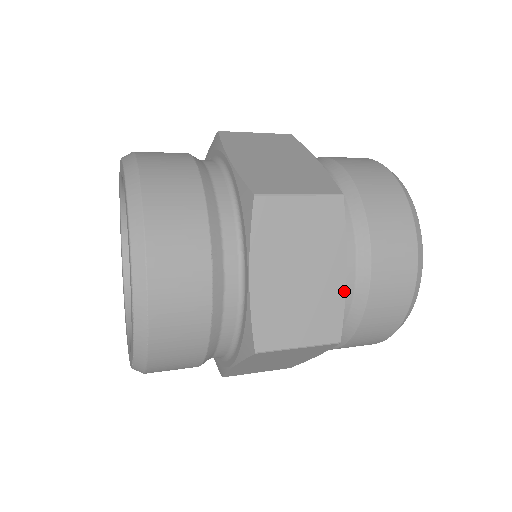
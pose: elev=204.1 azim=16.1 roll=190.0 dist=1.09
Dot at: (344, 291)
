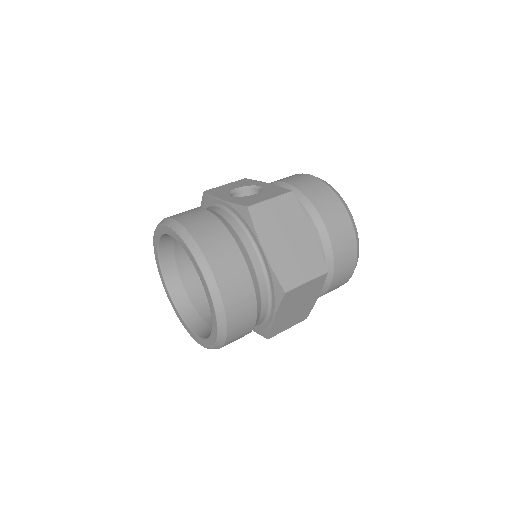
Dot at: occluded
